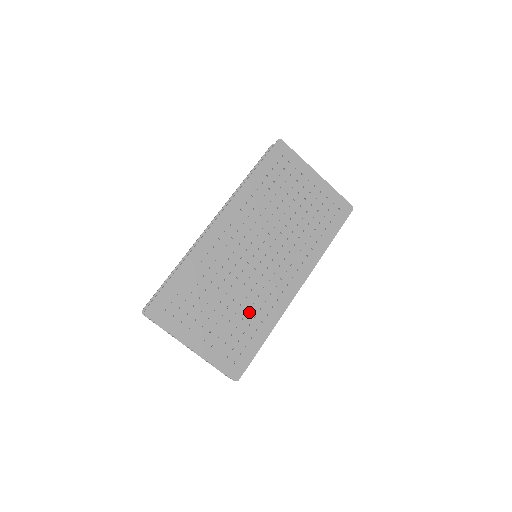
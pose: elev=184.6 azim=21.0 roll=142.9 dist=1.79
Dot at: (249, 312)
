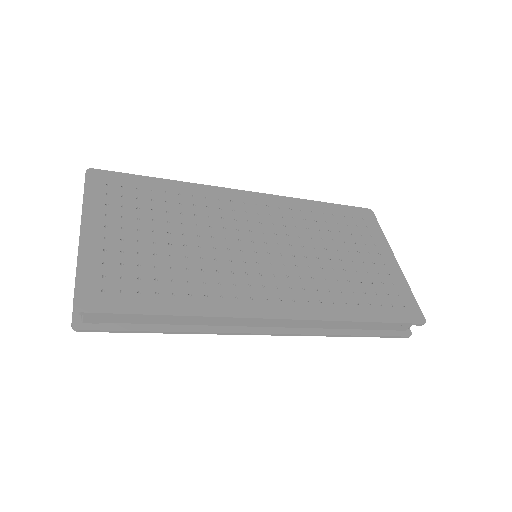
Dot at: (188, 272)
